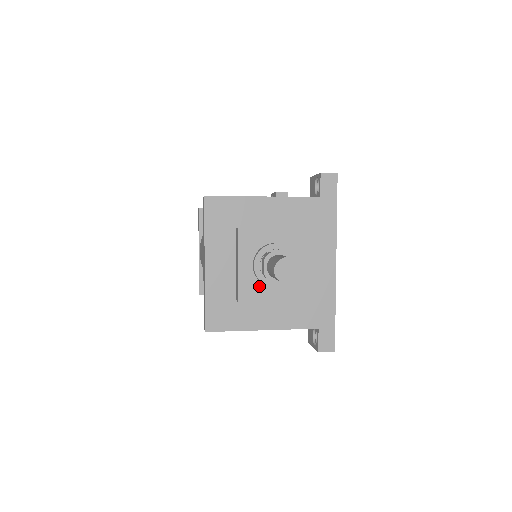
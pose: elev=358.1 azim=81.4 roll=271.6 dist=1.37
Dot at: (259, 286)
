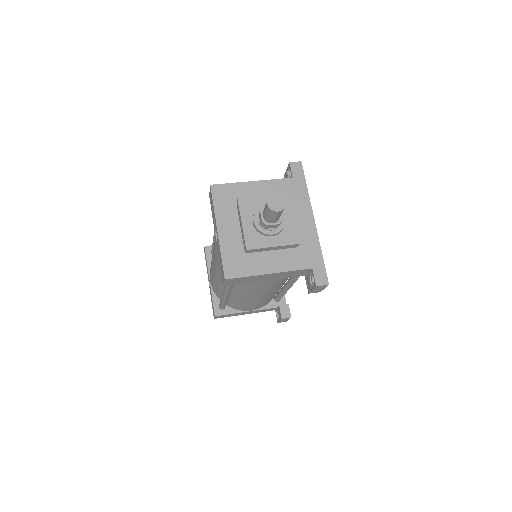
Dot at: (260, 237)
